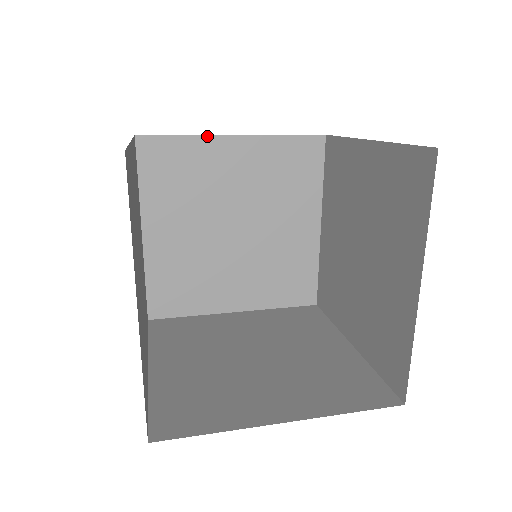
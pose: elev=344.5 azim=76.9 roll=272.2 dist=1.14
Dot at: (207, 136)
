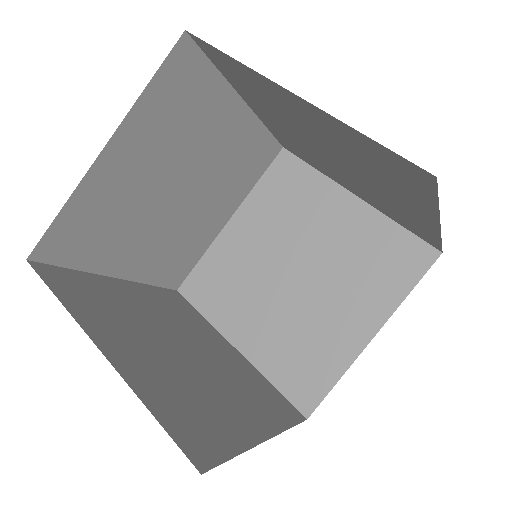
Dot at: (333, 181)
